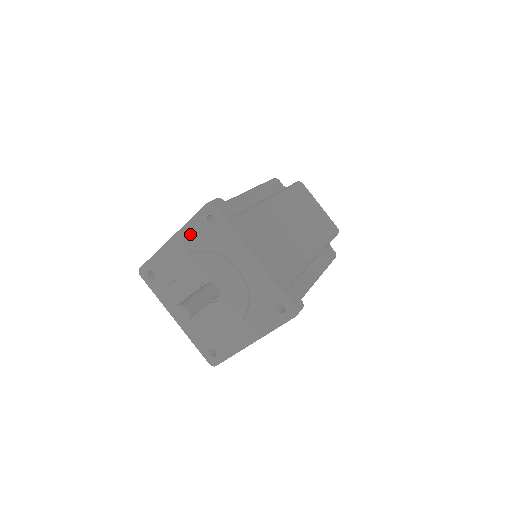
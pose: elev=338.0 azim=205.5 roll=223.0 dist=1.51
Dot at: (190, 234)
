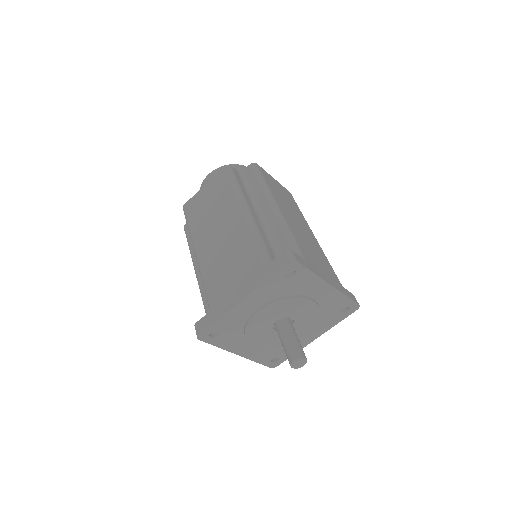
Dot at: (265, 291)
